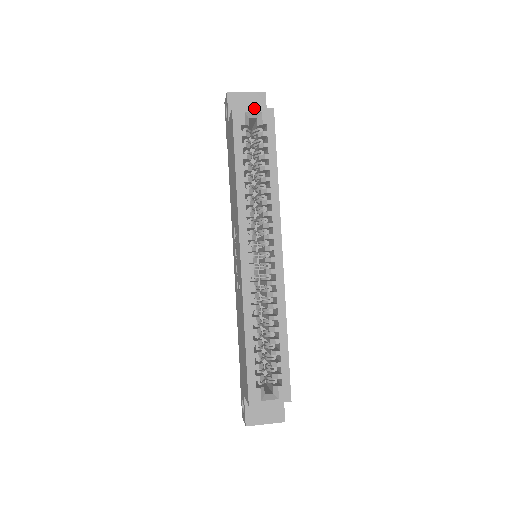
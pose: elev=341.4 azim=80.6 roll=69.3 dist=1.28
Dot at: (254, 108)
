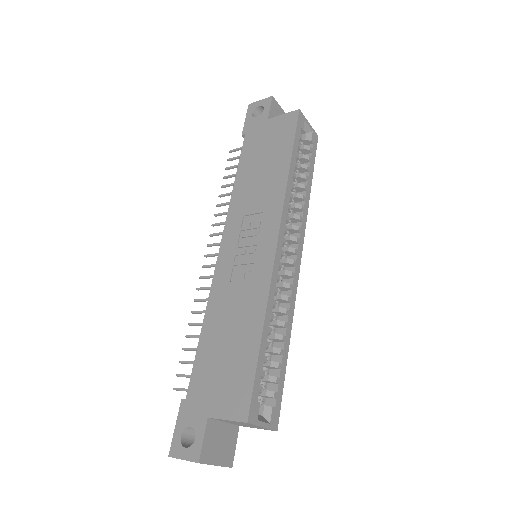
Dot at: occluded
